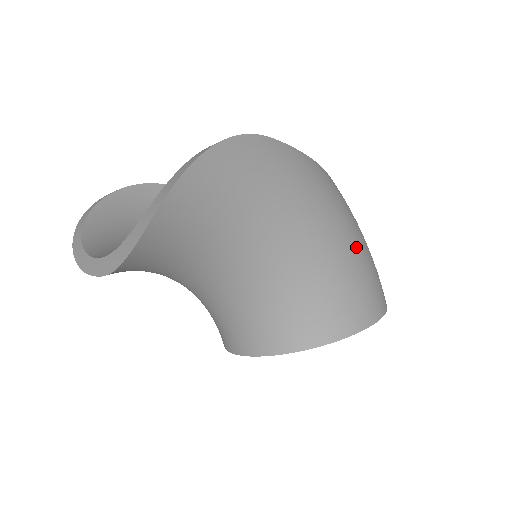
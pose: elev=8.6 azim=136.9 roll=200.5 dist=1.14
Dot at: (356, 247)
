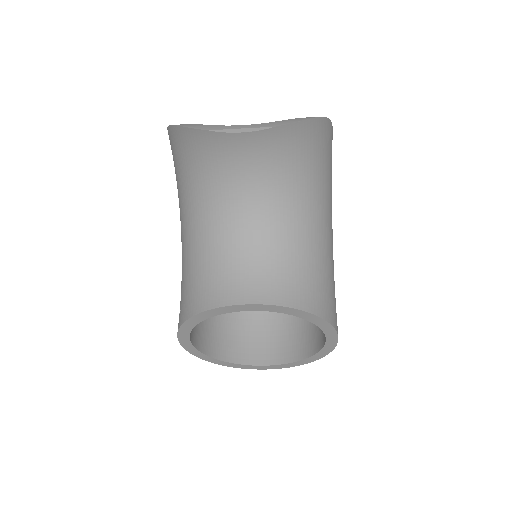
Dot at: occluded
